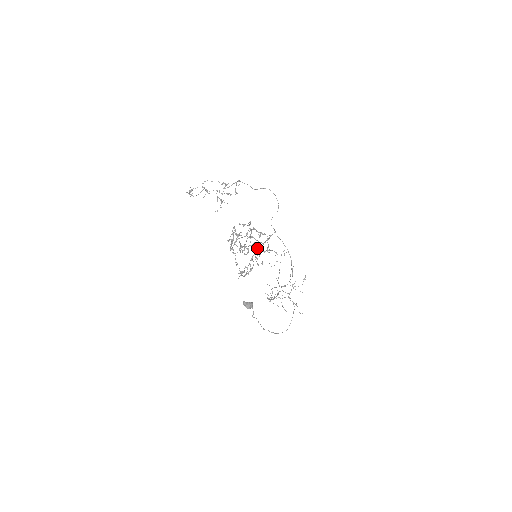
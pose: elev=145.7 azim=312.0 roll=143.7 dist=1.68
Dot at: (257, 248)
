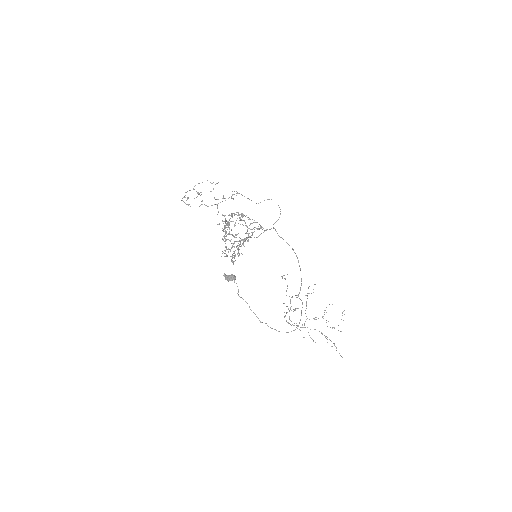
Dot at: (240, 224)
